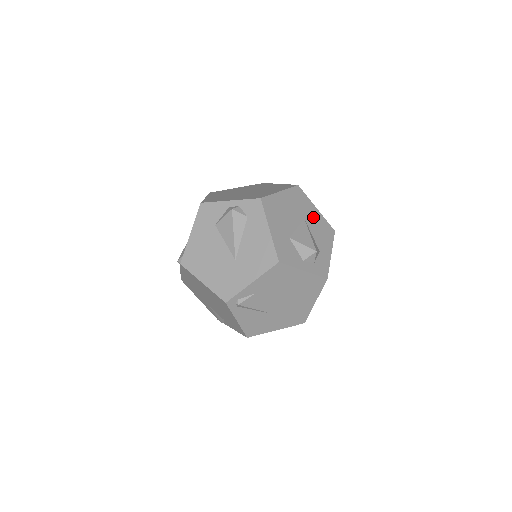
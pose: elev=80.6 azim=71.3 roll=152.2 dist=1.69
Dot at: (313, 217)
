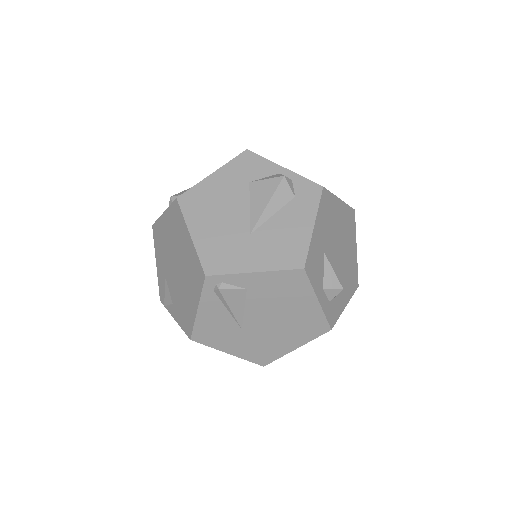
Dot at: (350, 253)
